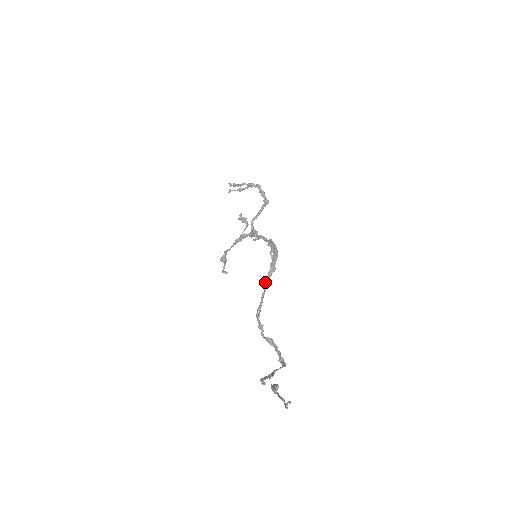
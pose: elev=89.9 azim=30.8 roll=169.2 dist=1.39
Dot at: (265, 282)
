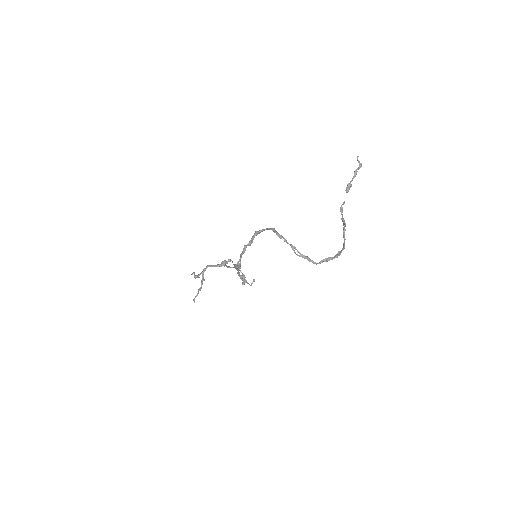
Dot at: (278, 236)
